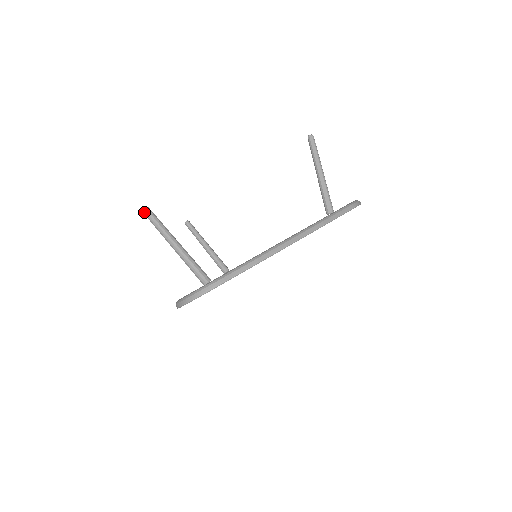
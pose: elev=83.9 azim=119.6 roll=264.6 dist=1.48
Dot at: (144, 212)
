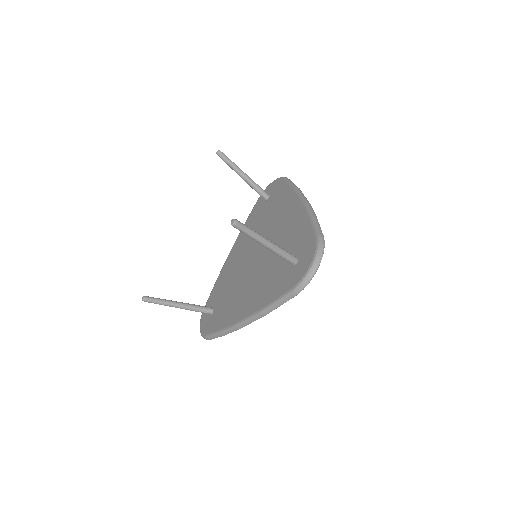
Dot at: (237, 224)
